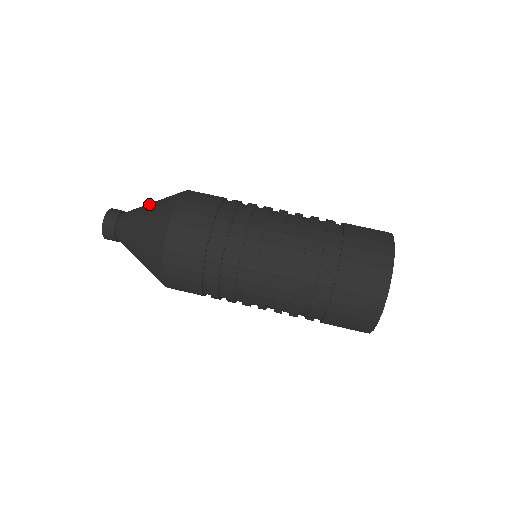
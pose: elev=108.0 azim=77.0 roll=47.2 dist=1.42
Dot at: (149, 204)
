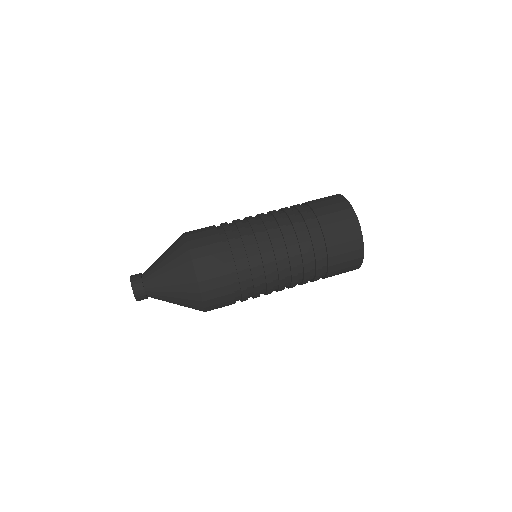
Dot at: occluded
